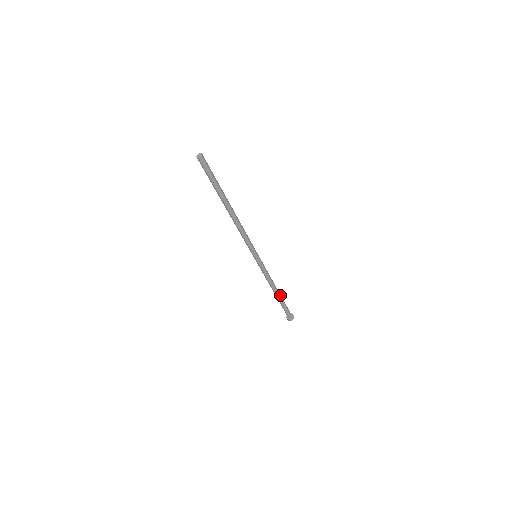
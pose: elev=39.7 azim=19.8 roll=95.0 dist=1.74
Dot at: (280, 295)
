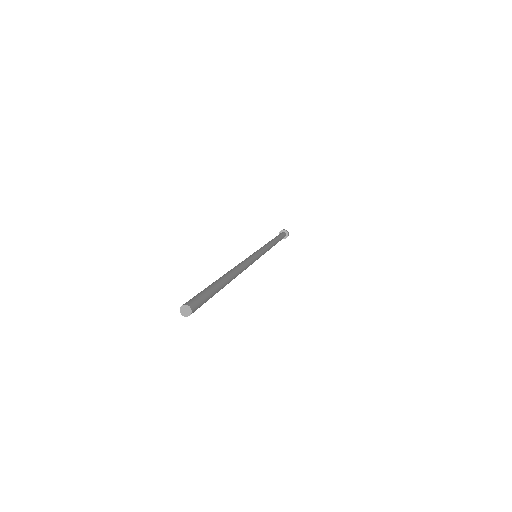
Dot at: (277, 242)
